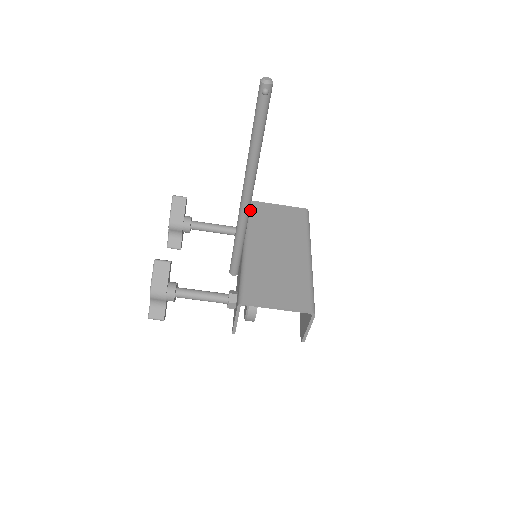
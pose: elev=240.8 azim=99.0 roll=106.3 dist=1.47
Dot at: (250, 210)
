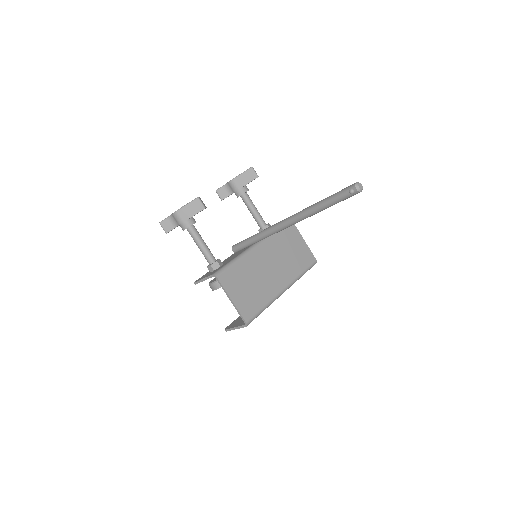
Dot at: occluded
